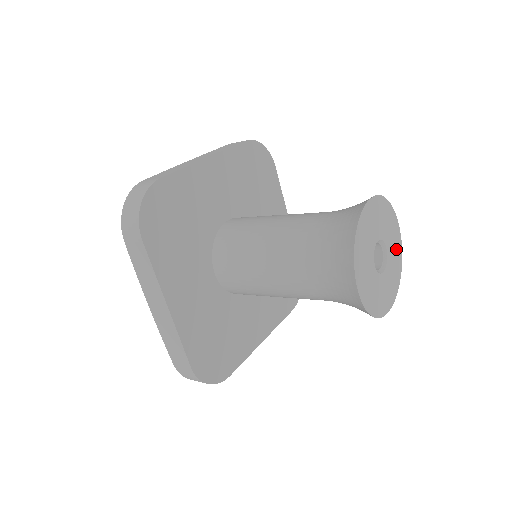
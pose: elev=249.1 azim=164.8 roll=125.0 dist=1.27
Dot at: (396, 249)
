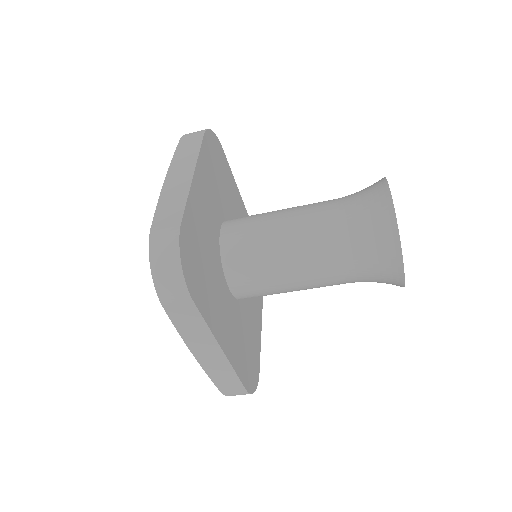
Dot at: occluded
